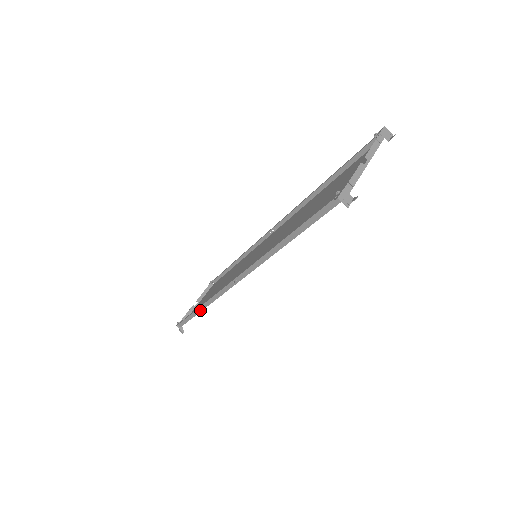
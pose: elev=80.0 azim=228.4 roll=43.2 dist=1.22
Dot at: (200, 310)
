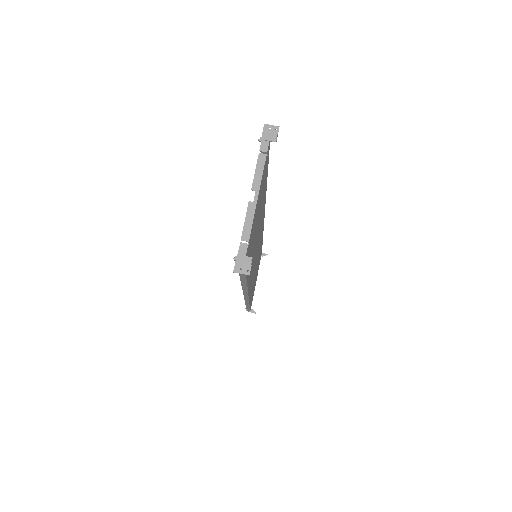
Dot at: occluded
